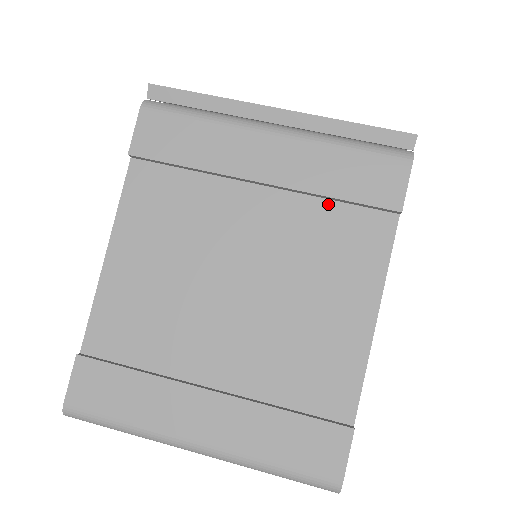
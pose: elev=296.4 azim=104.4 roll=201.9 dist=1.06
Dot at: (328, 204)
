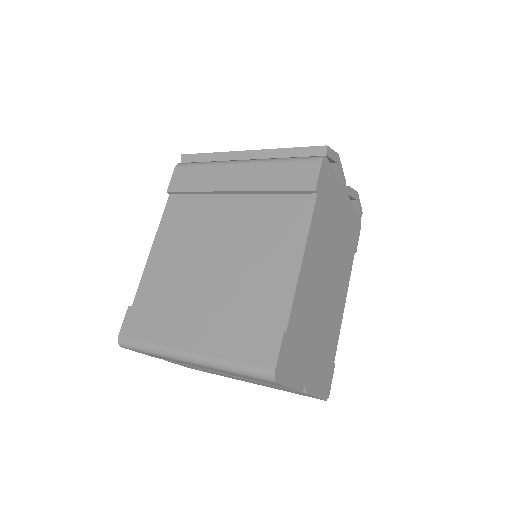
Dot at: (274, 197)
